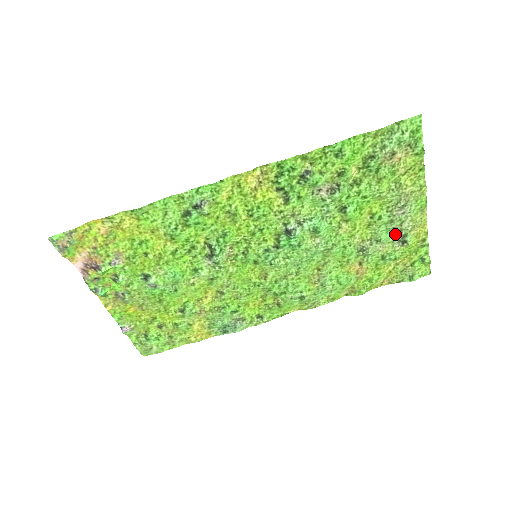
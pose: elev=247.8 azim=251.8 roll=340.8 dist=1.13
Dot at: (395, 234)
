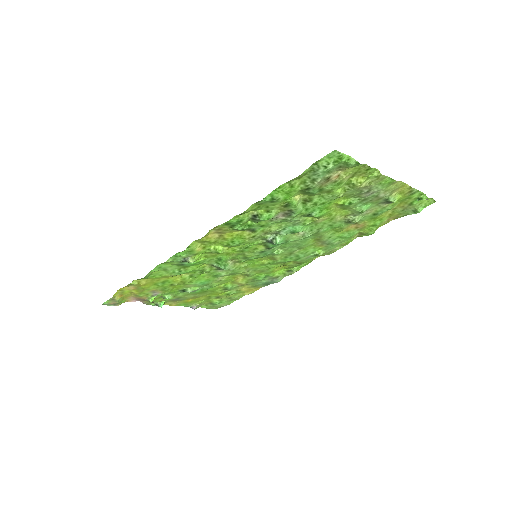
Dot at: (375, 202)
